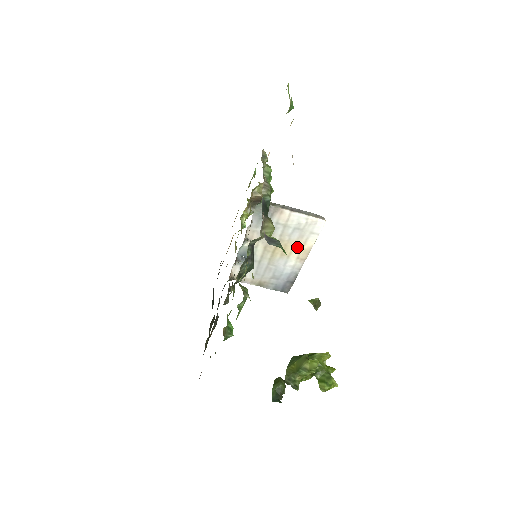
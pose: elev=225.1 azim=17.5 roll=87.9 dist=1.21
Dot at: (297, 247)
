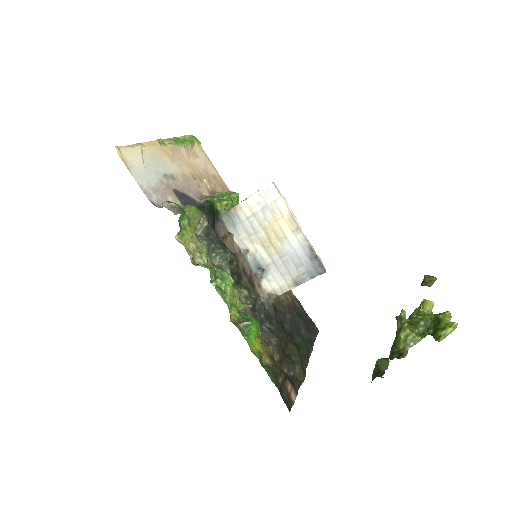
Dot at: (281, 223)
